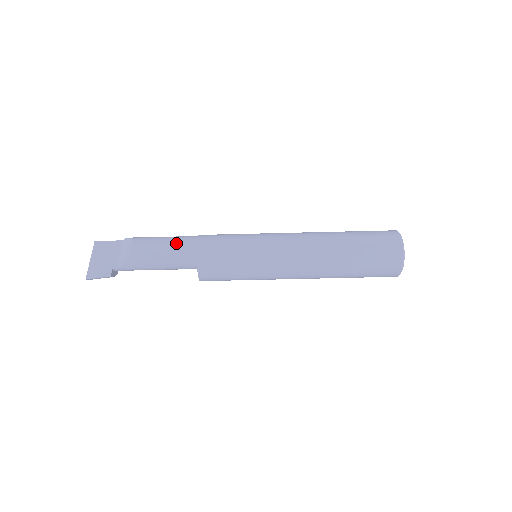
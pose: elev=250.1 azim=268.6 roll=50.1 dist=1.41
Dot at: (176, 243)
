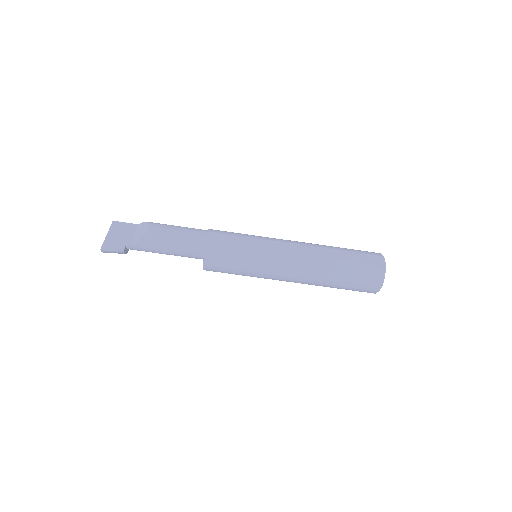
Dot at: (188, 232)
